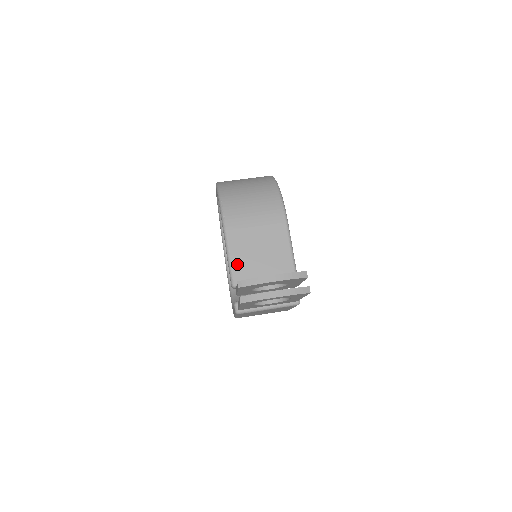
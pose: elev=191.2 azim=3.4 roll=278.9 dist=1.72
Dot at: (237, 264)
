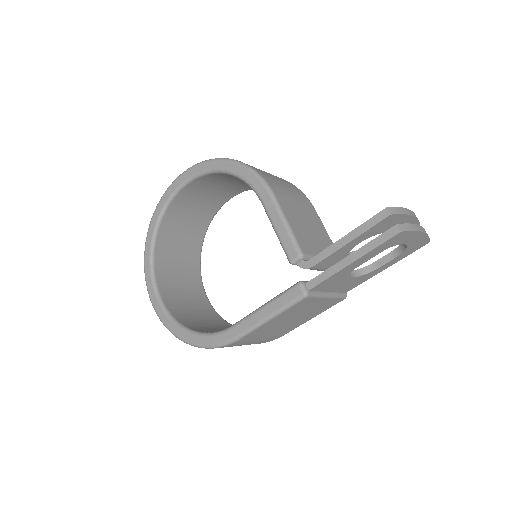
Dot at: (296, 232)
